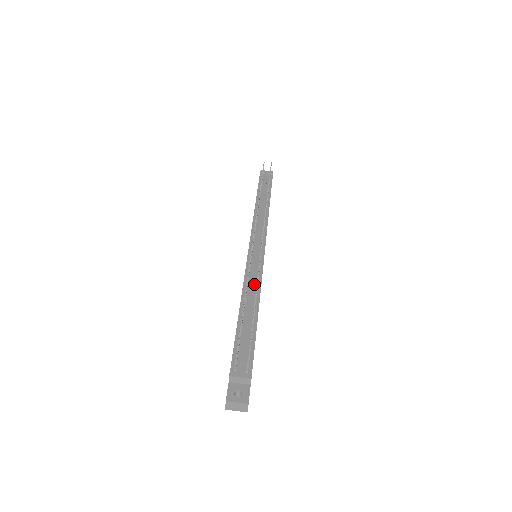
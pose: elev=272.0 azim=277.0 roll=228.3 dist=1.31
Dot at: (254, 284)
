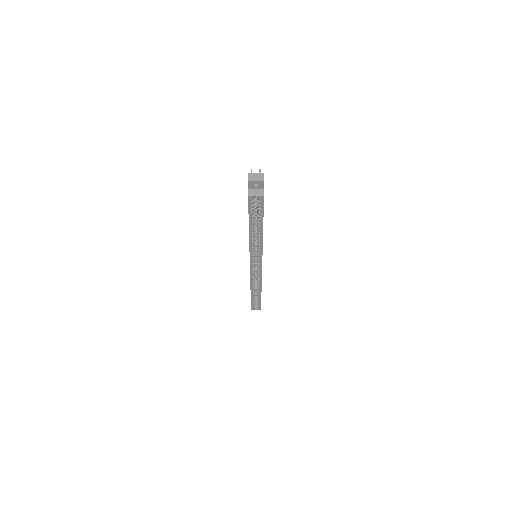
Dot at: occluded
